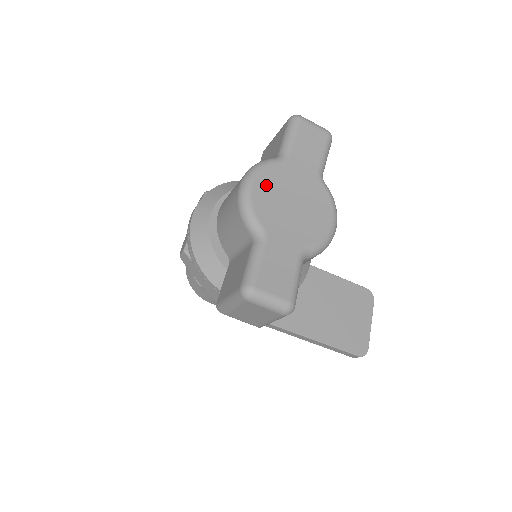
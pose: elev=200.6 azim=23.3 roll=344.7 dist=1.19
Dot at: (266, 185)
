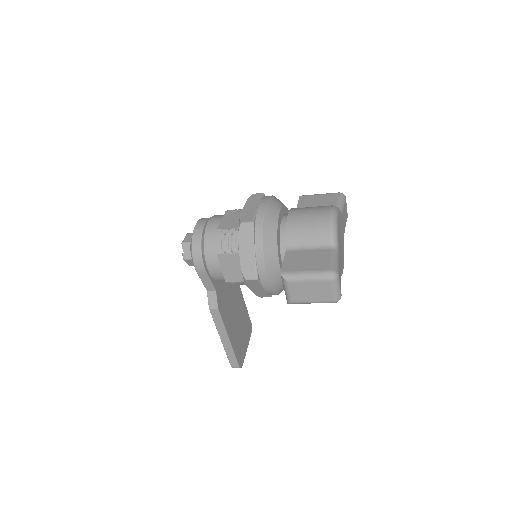
Dot at: (339, 222)
